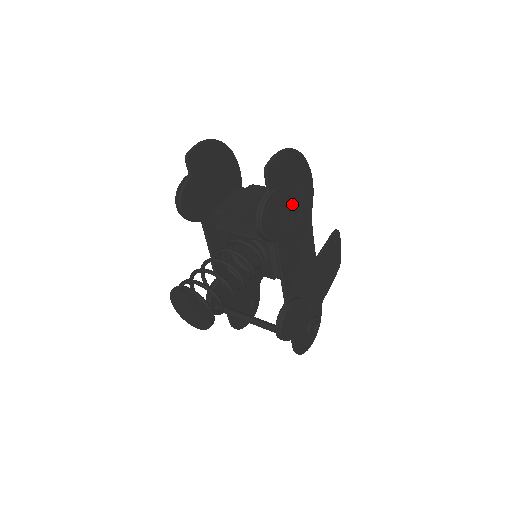
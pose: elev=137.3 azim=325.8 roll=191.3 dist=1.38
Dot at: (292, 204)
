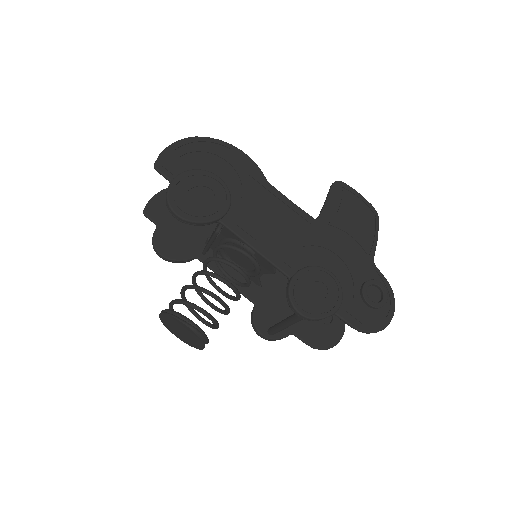
Dot at: (217, 181)
